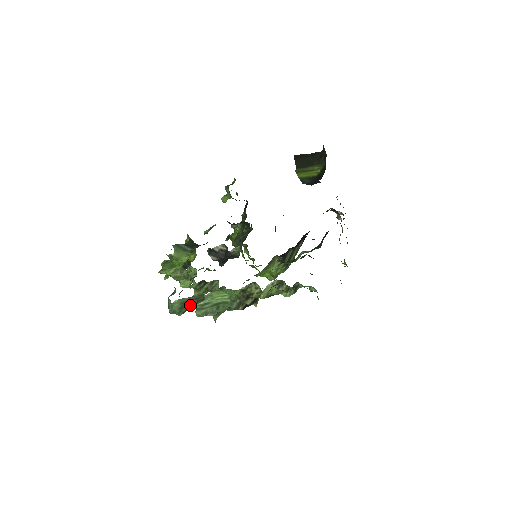
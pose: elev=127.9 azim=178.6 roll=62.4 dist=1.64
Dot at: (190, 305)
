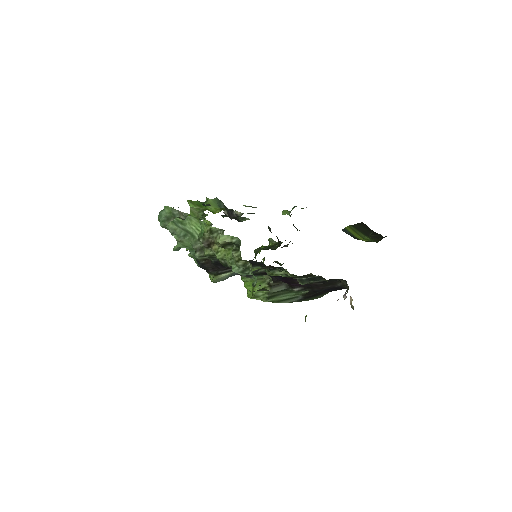
Dot at: occluded
